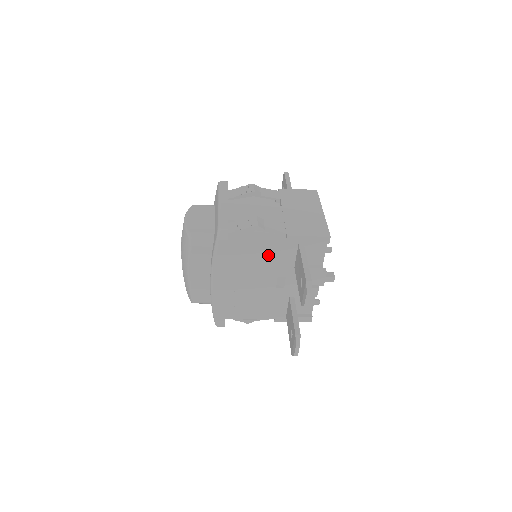
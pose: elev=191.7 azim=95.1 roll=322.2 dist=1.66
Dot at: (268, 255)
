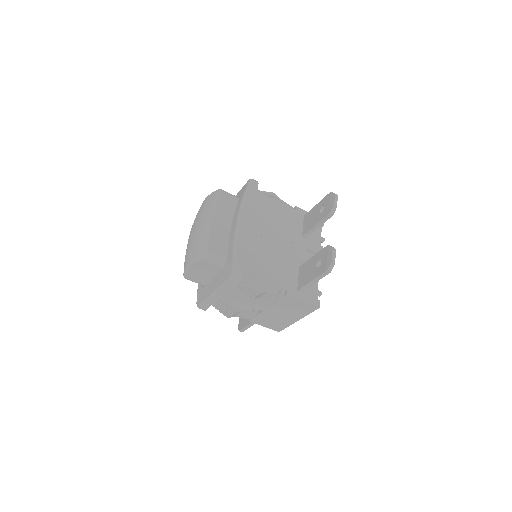
Dot at: (283, 216)
